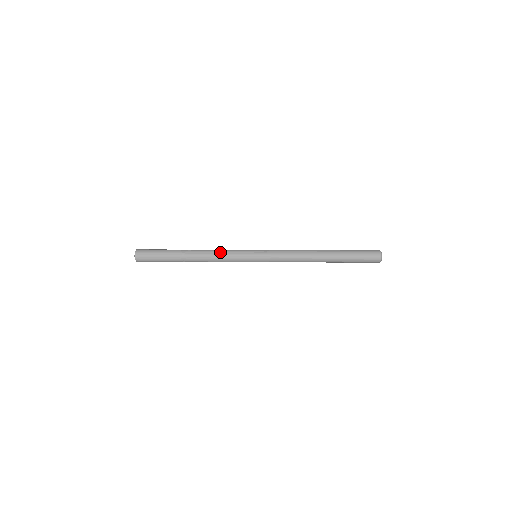
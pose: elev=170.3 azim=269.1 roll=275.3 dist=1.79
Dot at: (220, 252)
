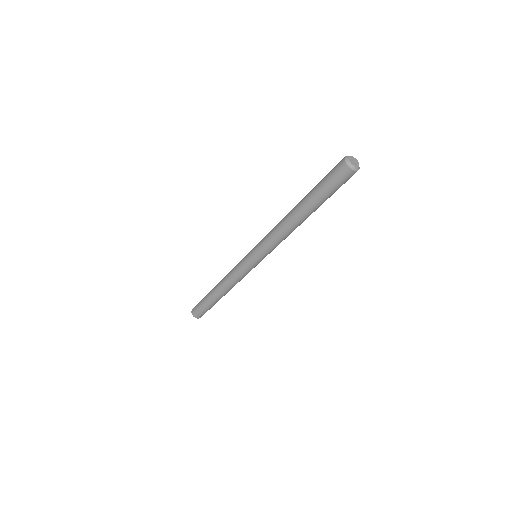
Dot at: occluded
